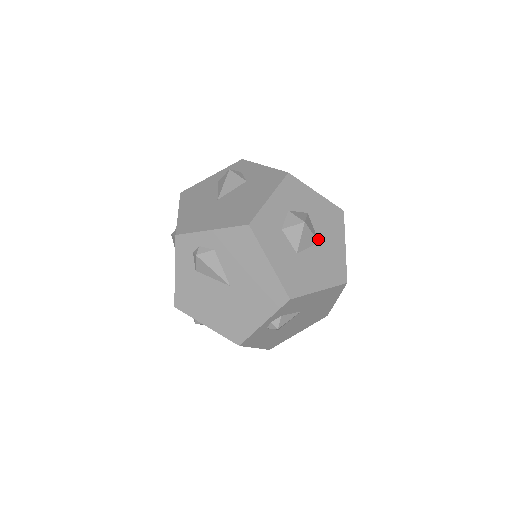
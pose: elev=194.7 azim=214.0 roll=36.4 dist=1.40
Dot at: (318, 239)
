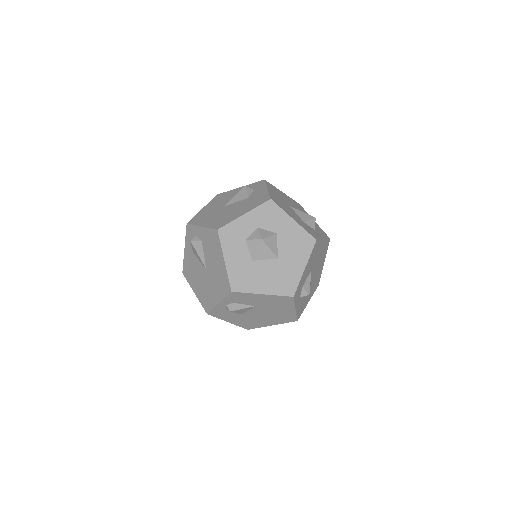
Dot at: (278, 255)
